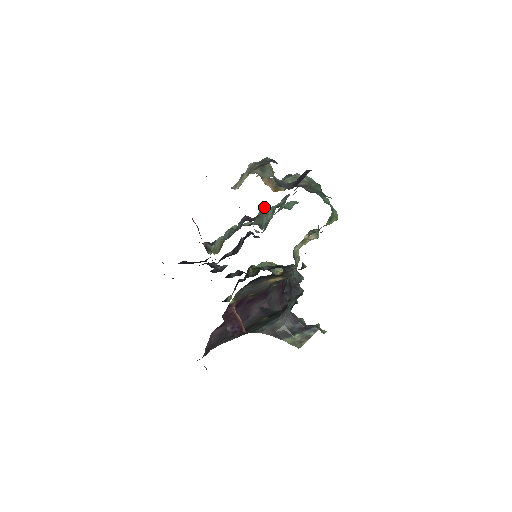
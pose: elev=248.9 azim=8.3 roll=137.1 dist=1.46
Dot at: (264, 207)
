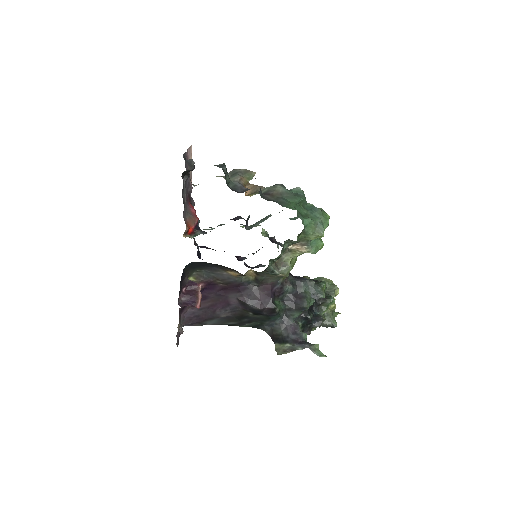
Dot at: (270, 214)
